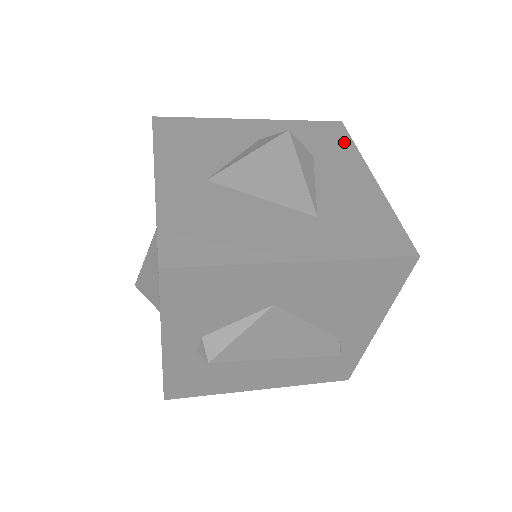
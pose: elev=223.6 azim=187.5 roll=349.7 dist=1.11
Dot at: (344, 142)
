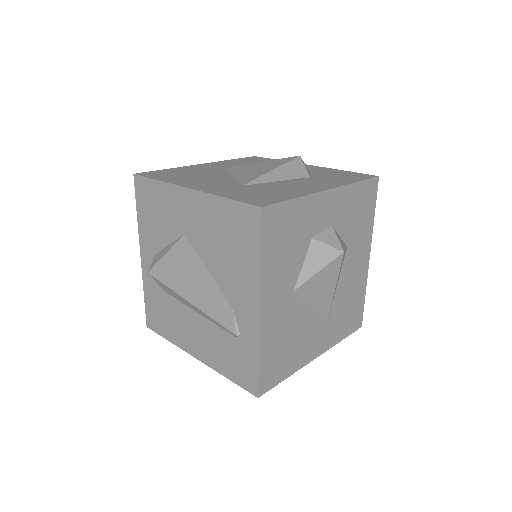
Dot at: (352, 179)
